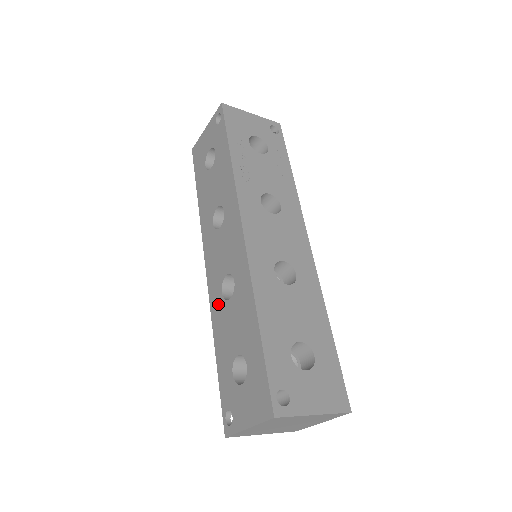
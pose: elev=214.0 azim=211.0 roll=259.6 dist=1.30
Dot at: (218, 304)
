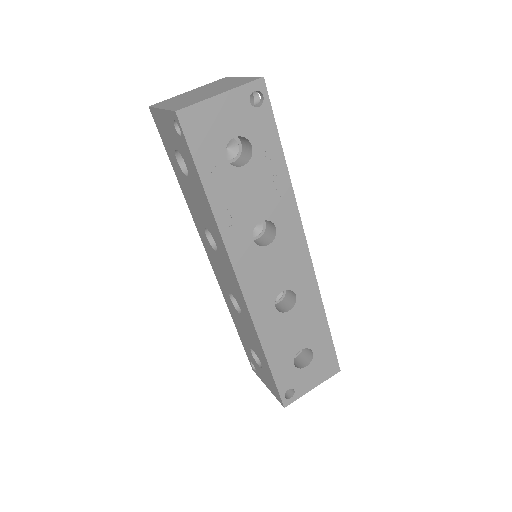
Dot at: (229, 301)
